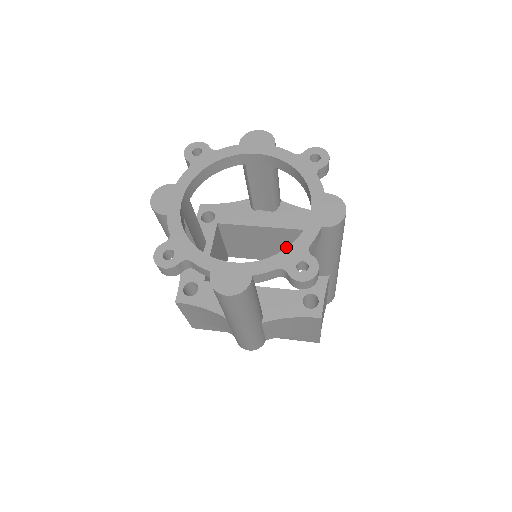
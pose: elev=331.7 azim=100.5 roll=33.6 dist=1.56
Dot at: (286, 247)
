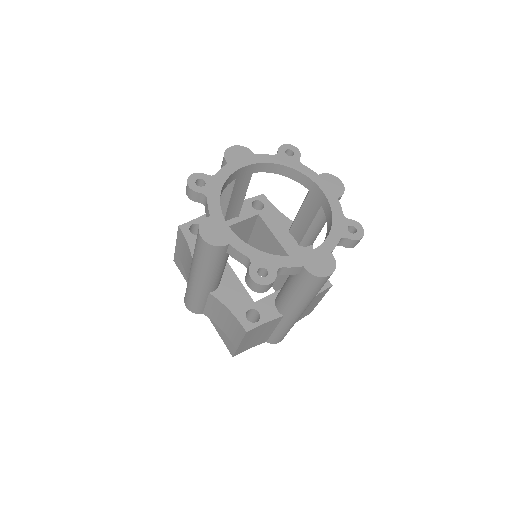
Dot at: (283, 278)
